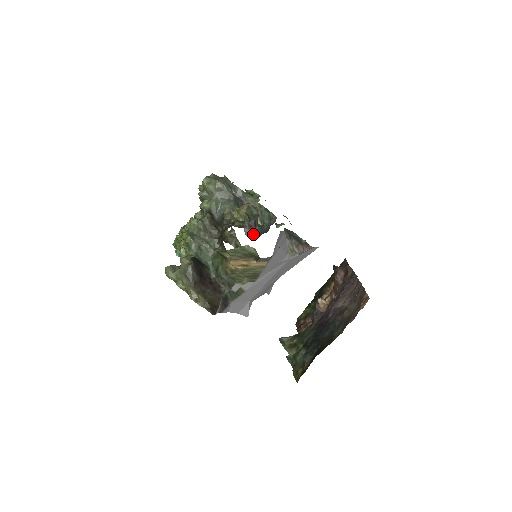
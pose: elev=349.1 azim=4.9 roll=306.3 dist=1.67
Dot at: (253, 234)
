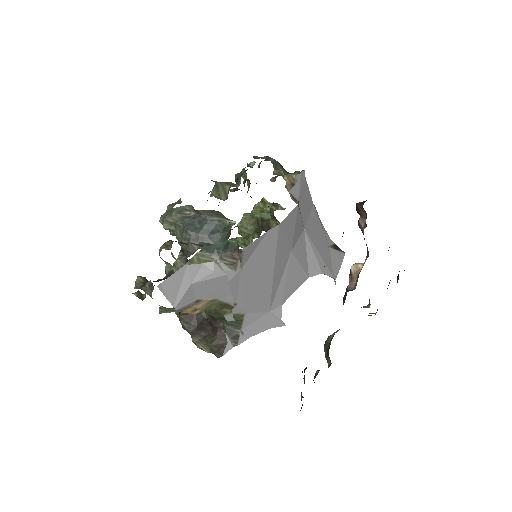
Dot at: occluded
